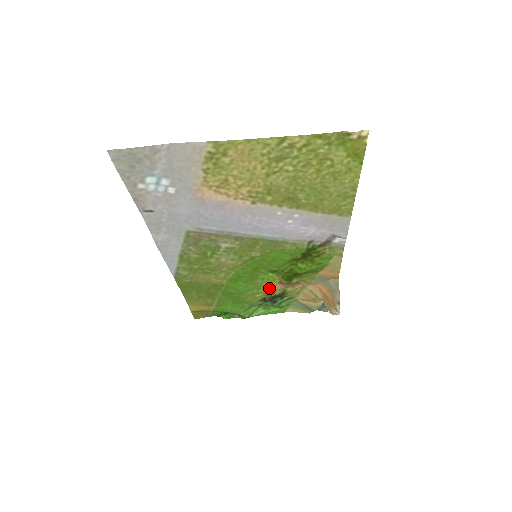
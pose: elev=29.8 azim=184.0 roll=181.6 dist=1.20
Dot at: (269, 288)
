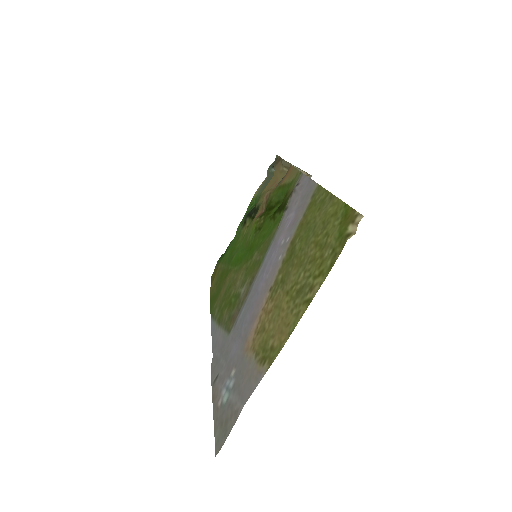
Dot at: (251, 224)
